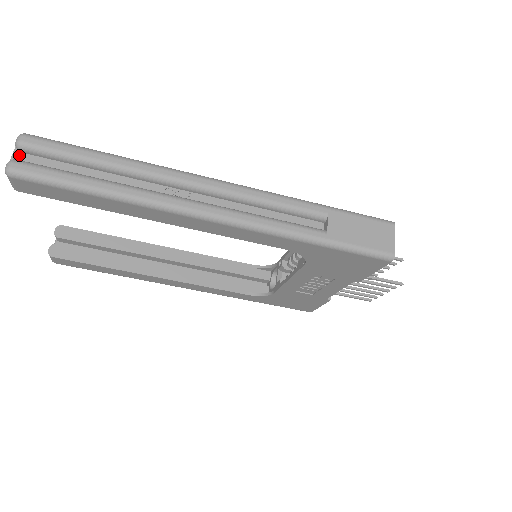
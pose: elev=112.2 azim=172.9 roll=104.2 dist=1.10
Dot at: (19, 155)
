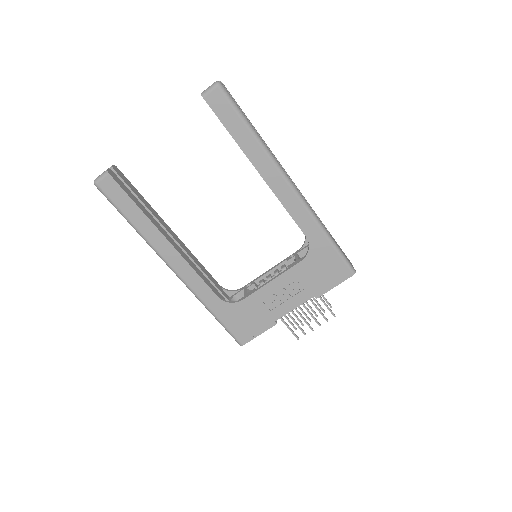
Dot at: occluded
